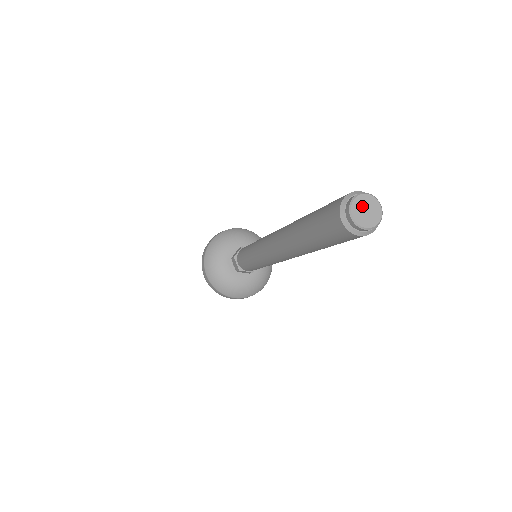
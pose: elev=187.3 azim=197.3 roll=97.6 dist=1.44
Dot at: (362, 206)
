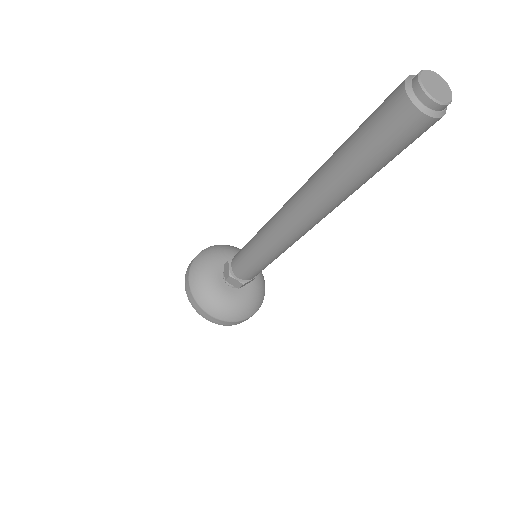
Dot at: (432, 80)
